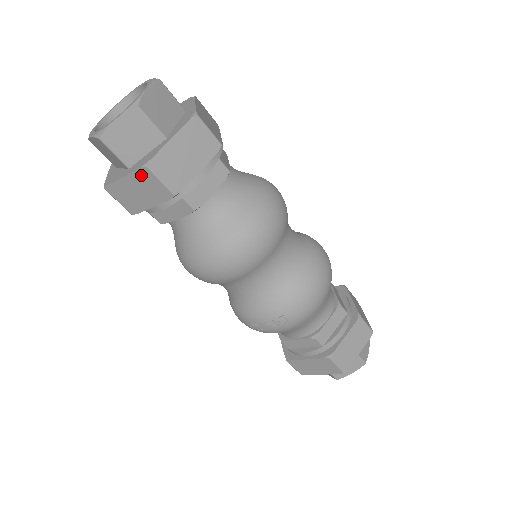
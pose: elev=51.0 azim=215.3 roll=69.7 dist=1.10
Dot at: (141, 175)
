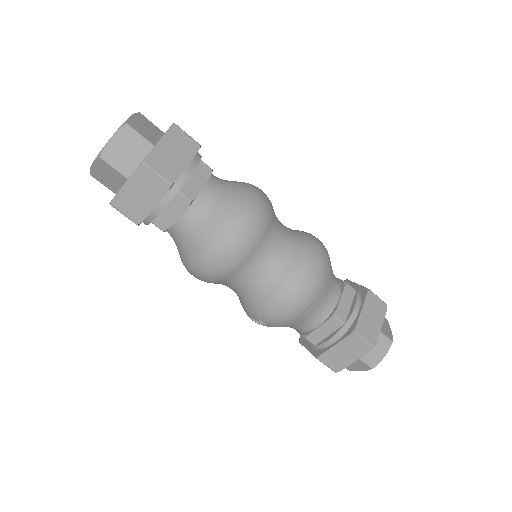
Dot at: occluded
